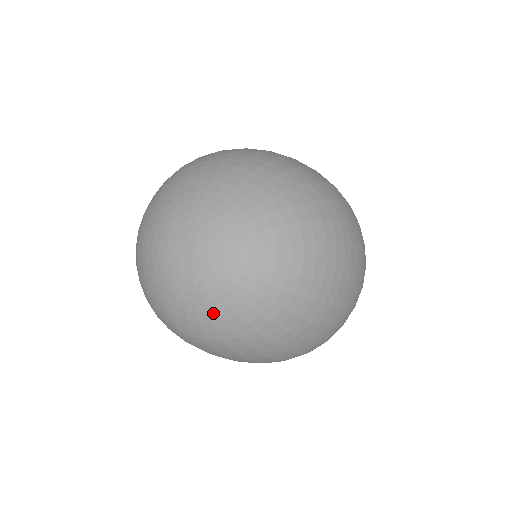
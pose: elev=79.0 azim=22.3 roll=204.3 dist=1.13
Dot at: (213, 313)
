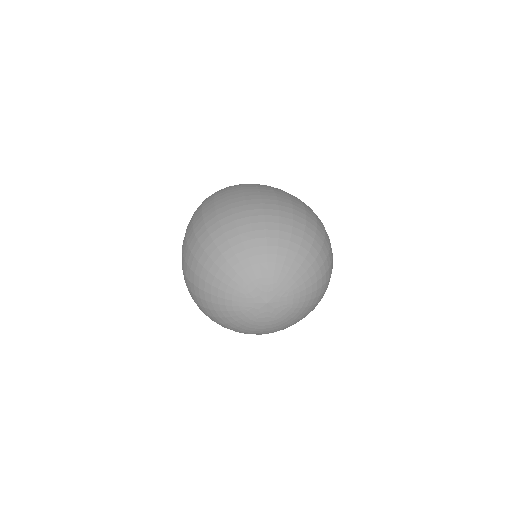
Dot at: (282, 324)
